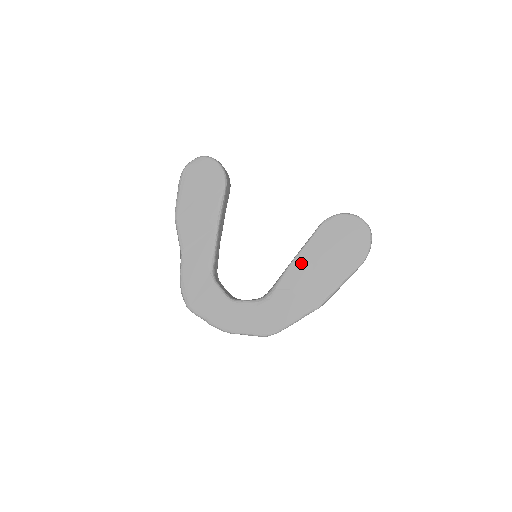
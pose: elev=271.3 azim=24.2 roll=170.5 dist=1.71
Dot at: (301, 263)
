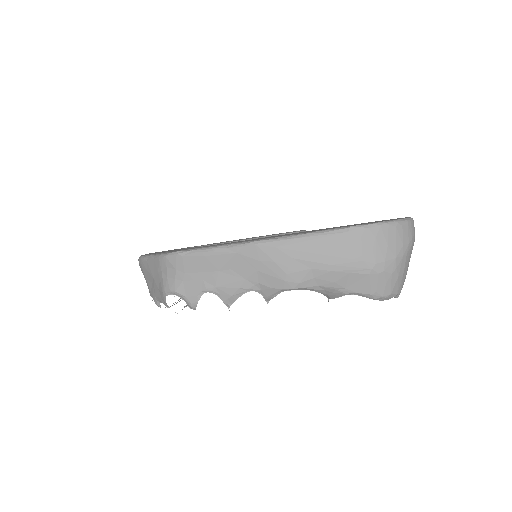
Dot at: occluded
